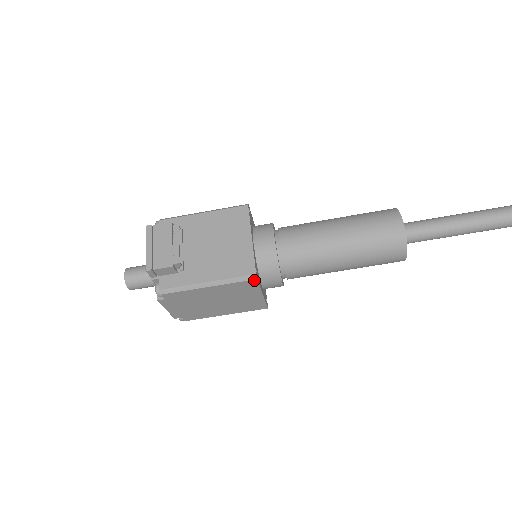
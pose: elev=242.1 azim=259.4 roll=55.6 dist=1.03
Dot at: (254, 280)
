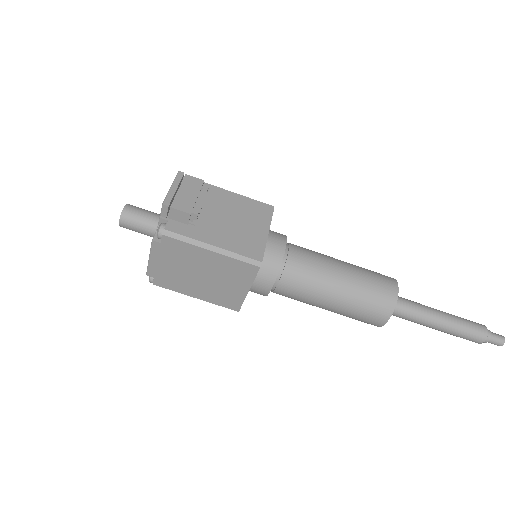
Dot at: (257, 267)
